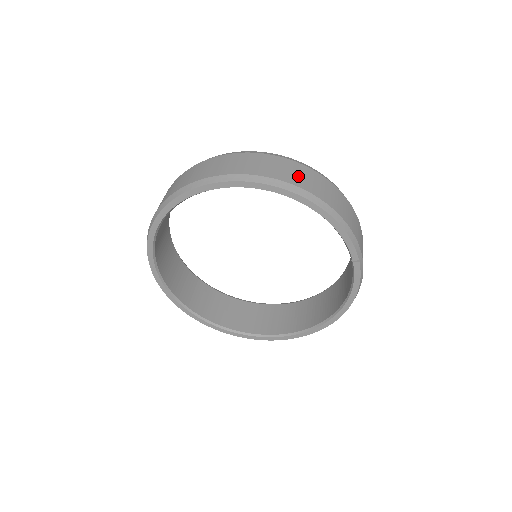
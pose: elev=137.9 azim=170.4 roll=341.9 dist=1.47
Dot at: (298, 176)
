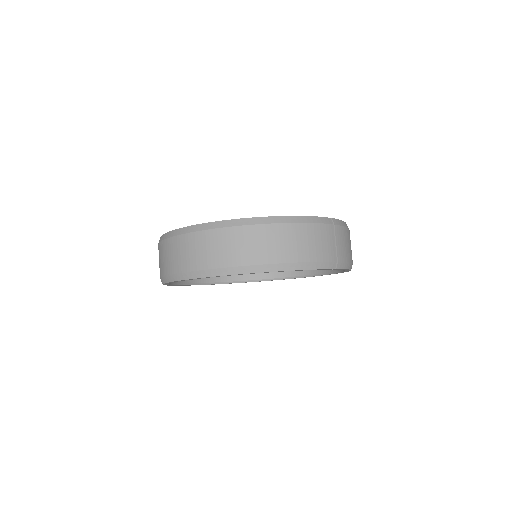
Dot at: (246, 249)
